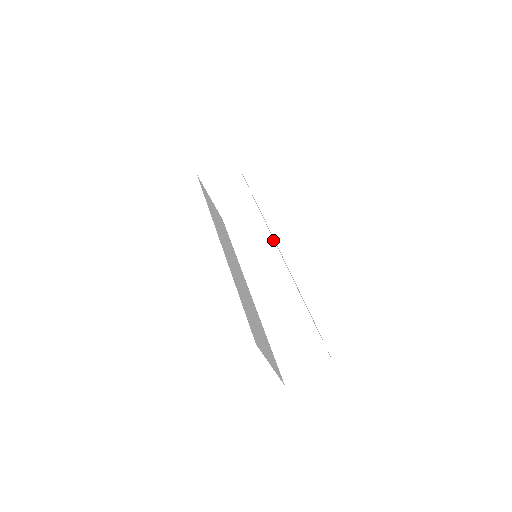
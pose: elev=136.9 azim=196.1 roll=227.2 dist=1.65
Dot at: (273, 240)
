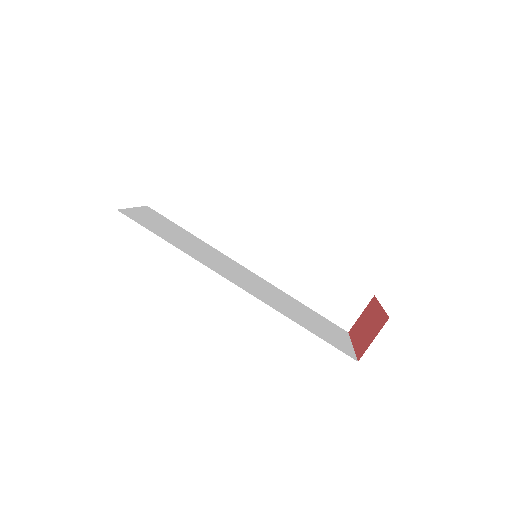
Dot at: (230, 206)
